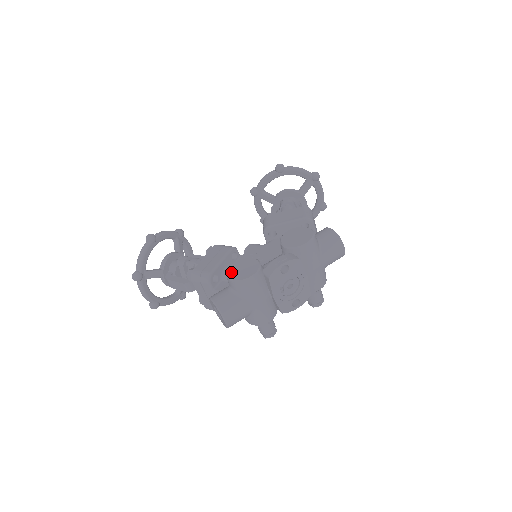
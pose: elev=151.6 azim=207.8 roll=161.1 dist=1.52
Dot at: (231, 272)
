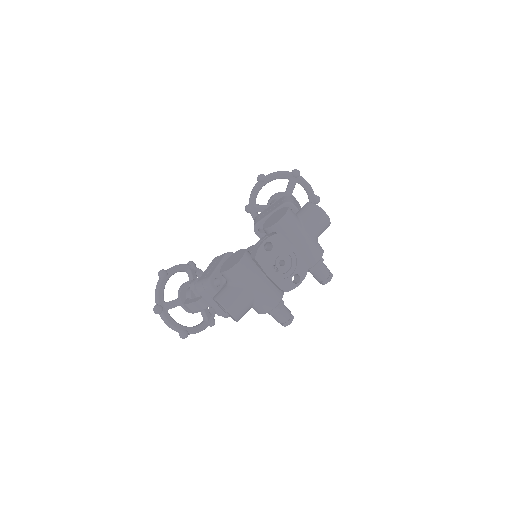
Dot at: (223, 267)
